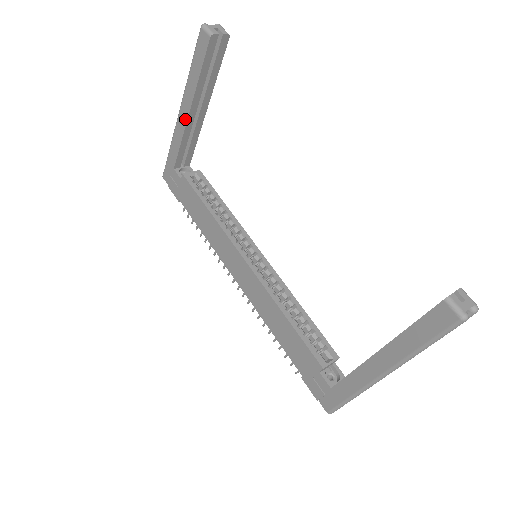
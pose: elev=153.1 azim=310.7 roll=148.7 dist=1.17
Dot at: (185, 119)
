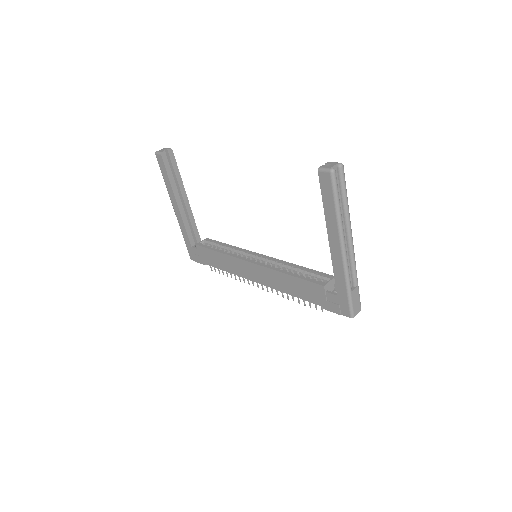
Dot at: (178, 210)
